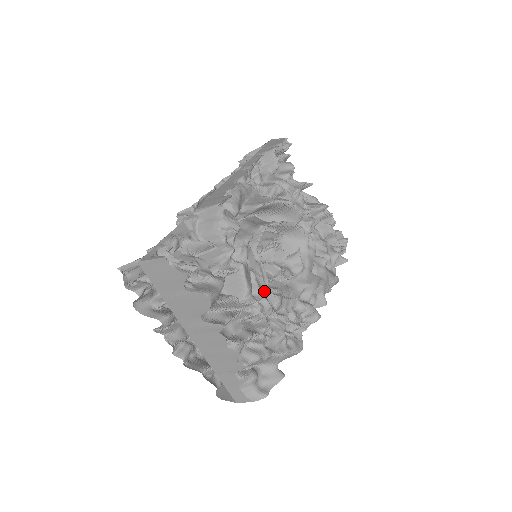
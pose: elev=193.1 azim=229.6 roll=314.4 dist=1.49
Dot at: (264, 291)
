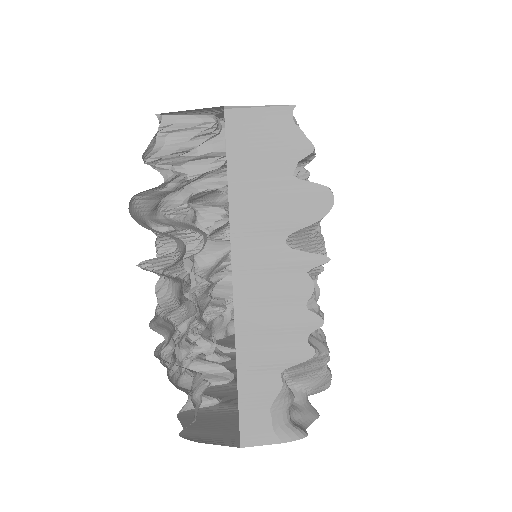
Dot at: occluded
